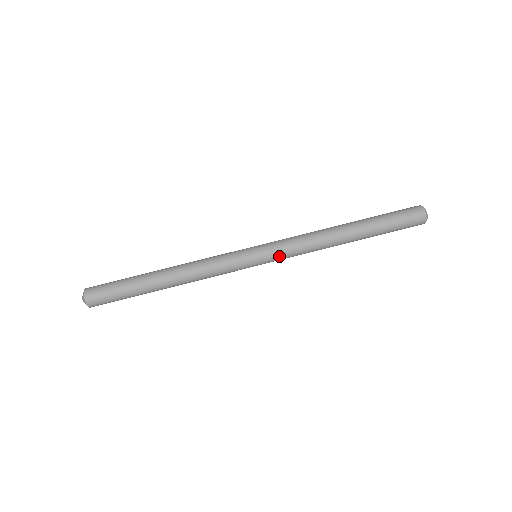
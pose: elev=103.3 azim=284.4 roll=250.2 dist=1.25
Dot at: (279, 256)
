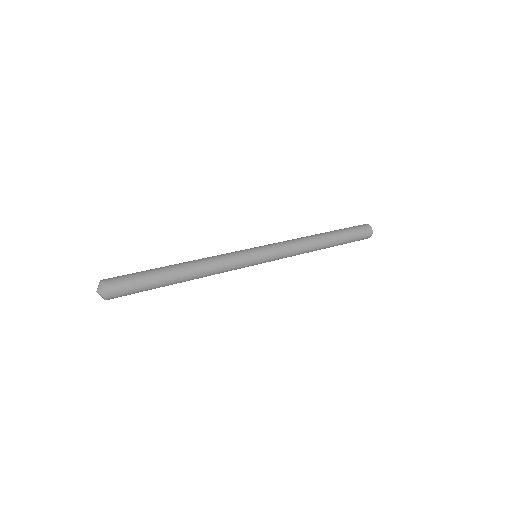
Dot at: (276, 251)
